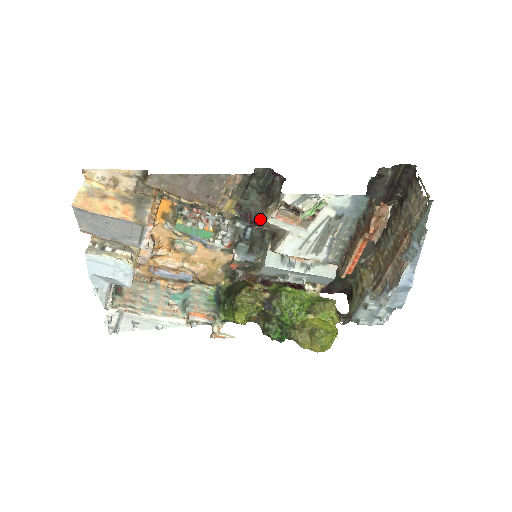
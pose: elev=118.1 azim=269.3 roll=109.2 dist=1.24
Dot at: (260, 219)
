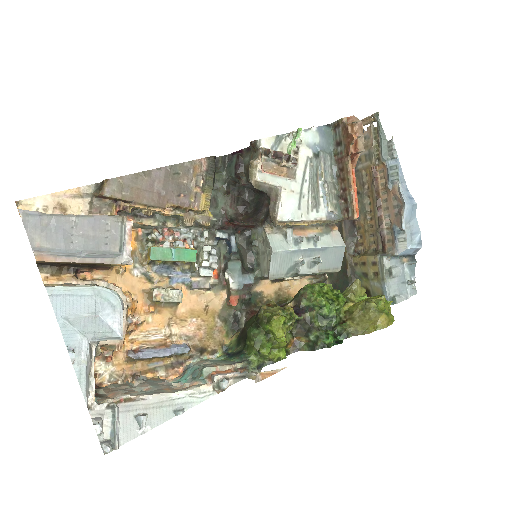
Dot at: occluded
